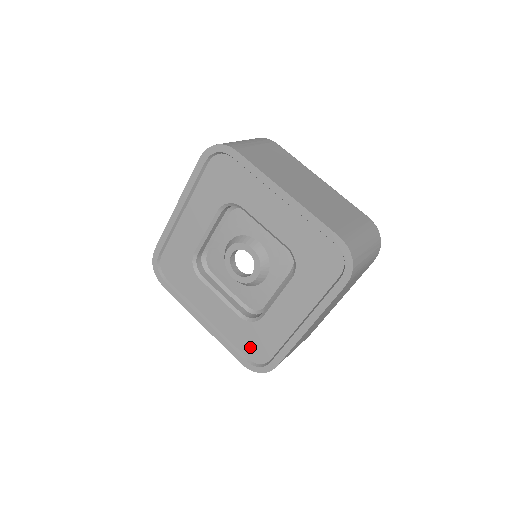
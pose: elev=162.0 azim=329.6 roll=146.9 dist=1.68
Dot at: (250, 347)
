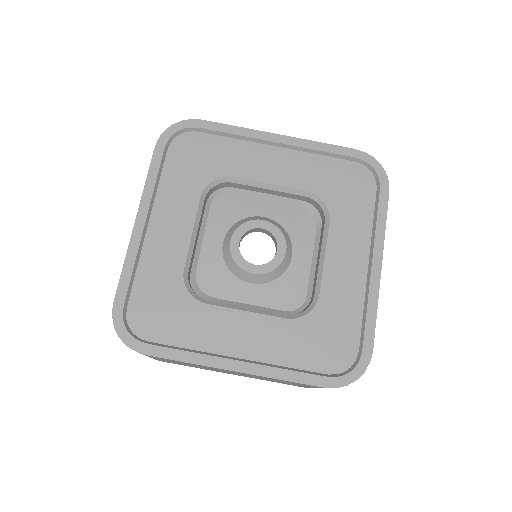
Dot at: (323, 353)
